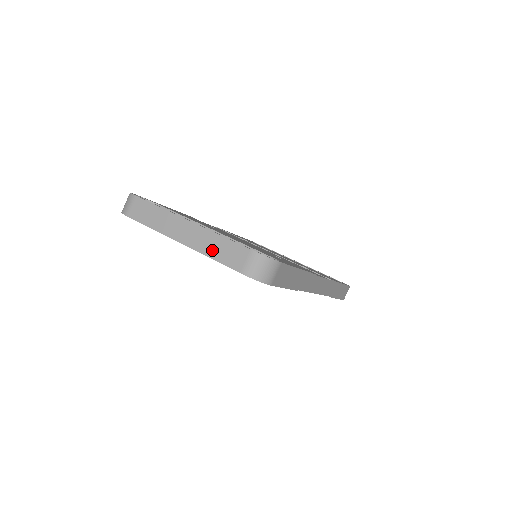
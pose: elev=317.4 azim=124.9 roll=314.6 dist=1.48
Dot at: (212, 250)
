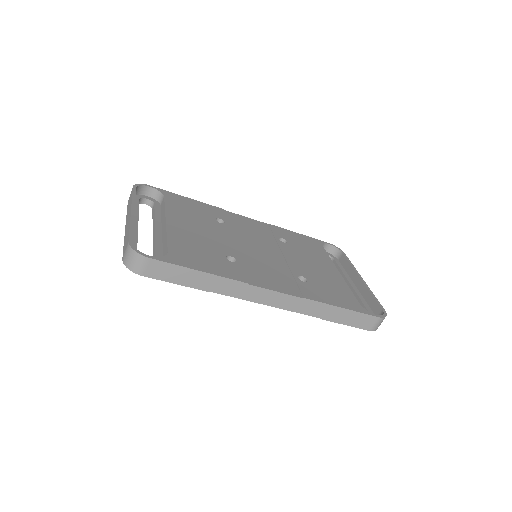
Dot at: occluded
